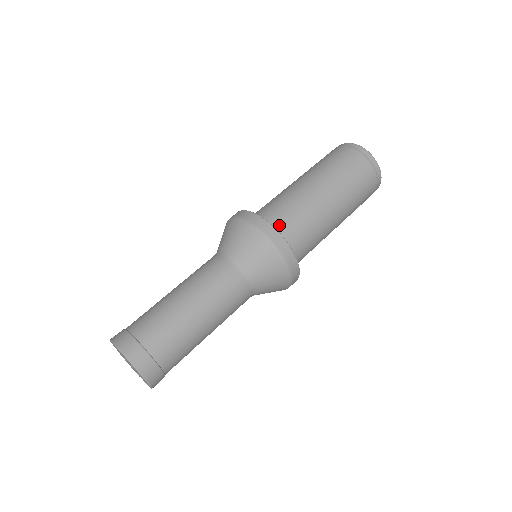
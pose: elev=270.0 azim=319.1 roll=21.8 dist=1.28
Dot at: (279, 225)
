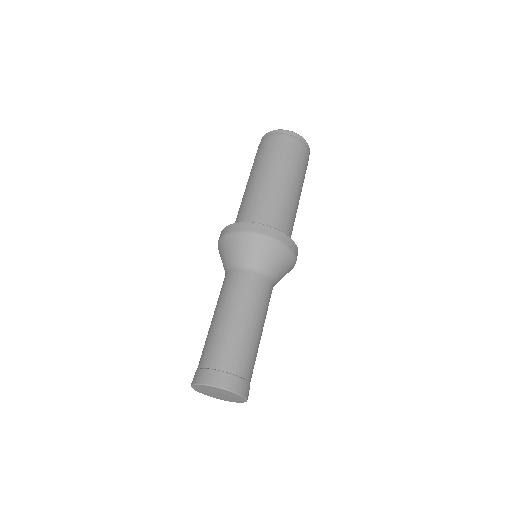
Dot at: occluded
